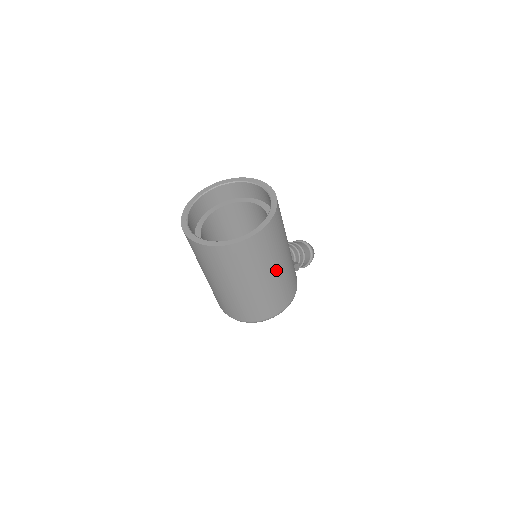
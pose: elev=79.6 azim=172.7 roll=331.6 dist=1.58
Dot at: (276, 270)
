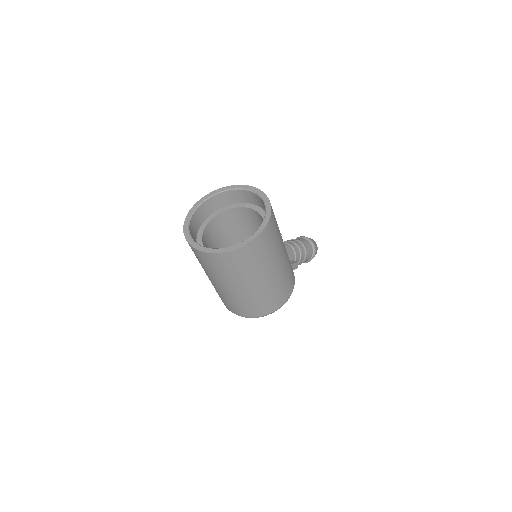
Dot at: (271, 273)
